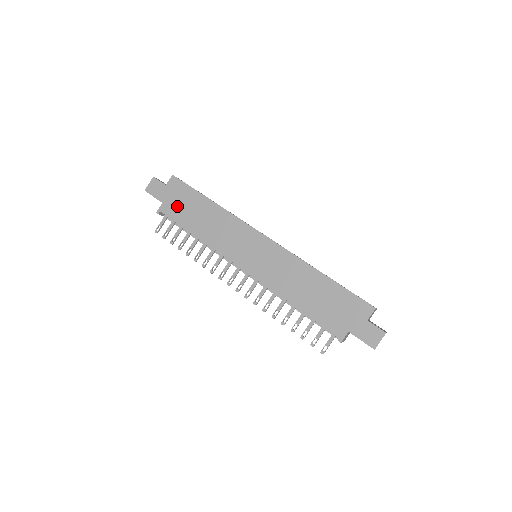
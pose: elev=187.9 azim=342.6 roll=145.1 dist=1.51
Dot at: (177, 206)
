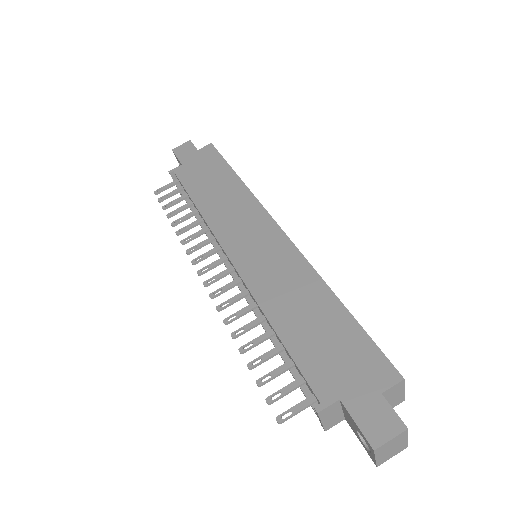
Dot at: (195, 171)
